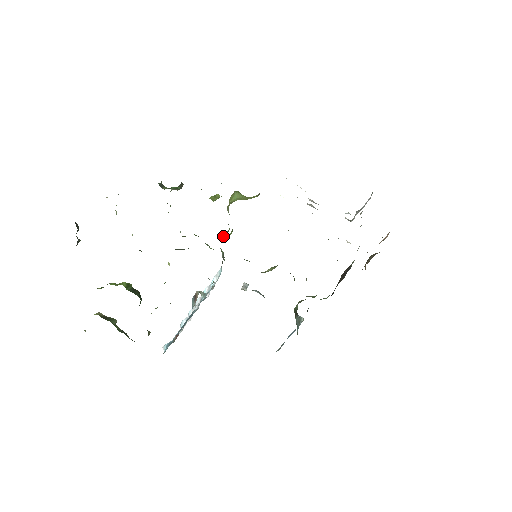
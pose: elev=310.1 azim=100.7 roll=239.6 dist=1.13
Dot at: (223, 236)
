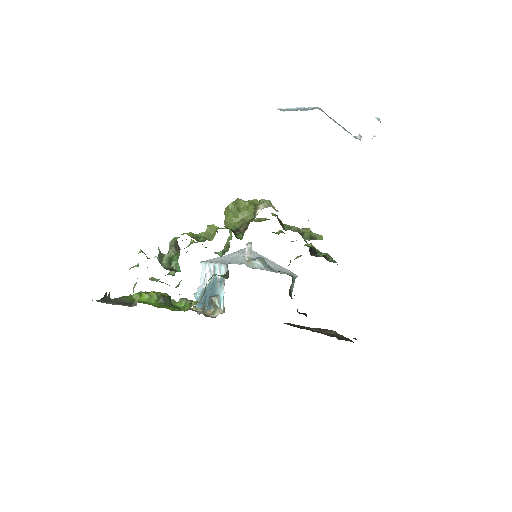
Dot at: (224, 248)
